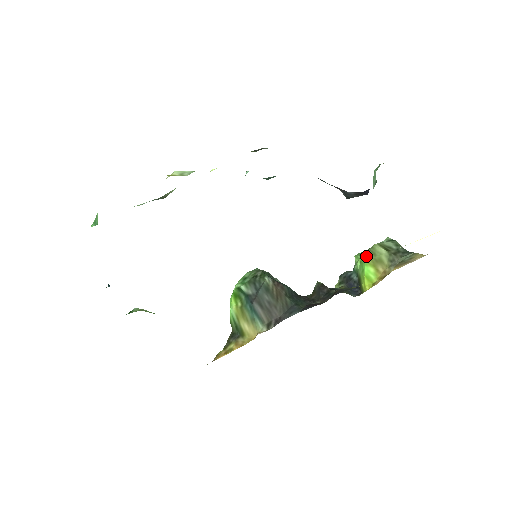
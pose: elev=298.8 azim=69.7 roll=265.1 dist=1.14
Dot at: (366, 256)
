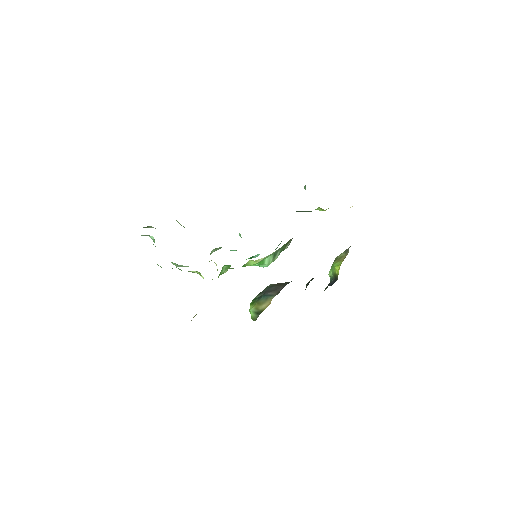
Dot at: occluded
